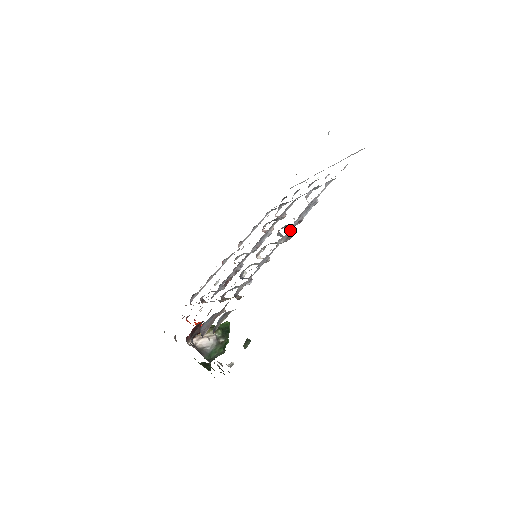
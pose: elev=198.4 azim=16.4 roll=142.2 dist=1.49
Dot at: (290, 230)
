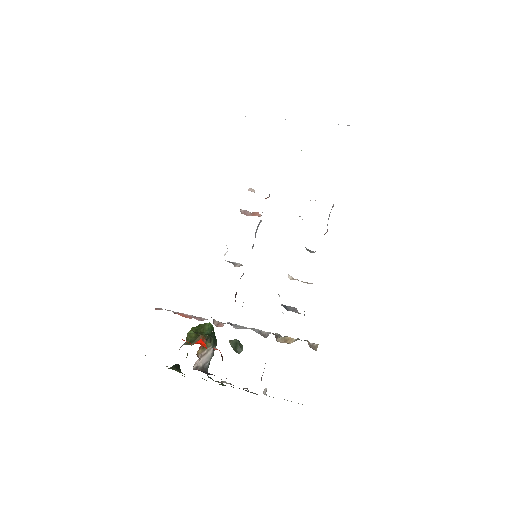
Dot at: occluded
